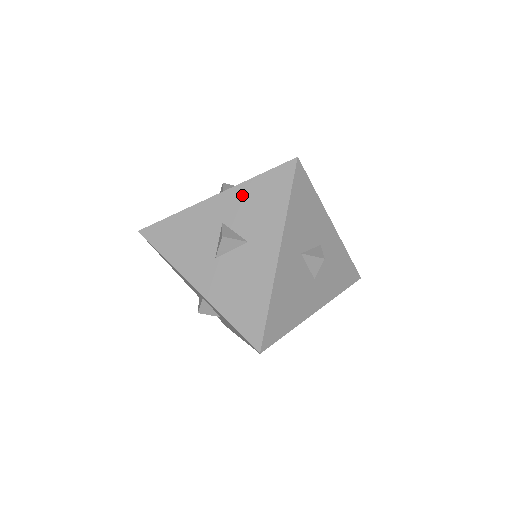
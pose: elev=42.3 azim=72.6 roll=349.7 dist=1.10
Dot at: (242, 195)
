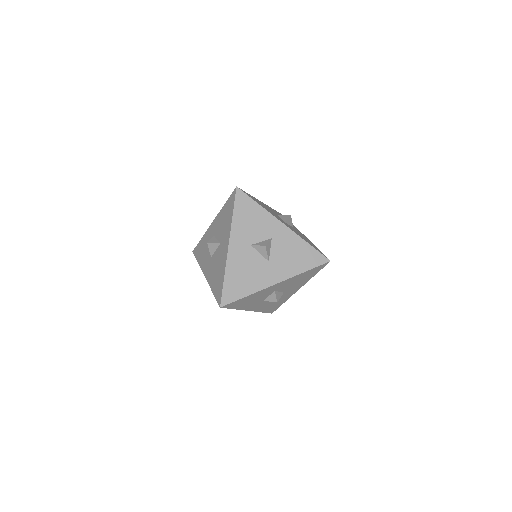
Dot at: (220, 217)
